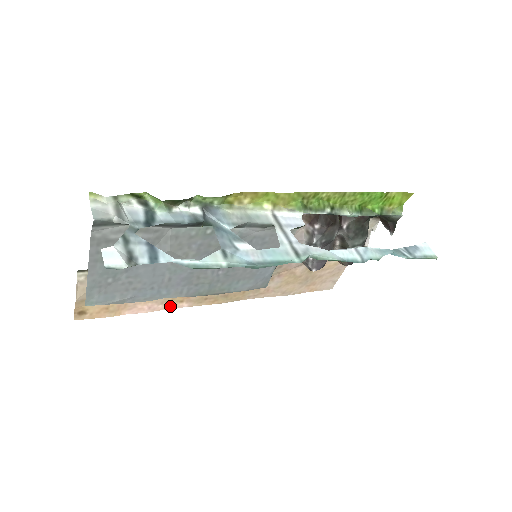
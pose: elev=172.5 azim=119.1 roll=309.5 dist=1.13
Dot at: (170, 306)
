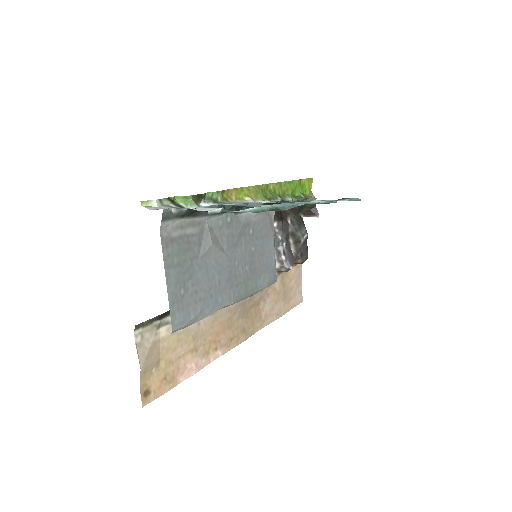
Dot at: (210, 359)
